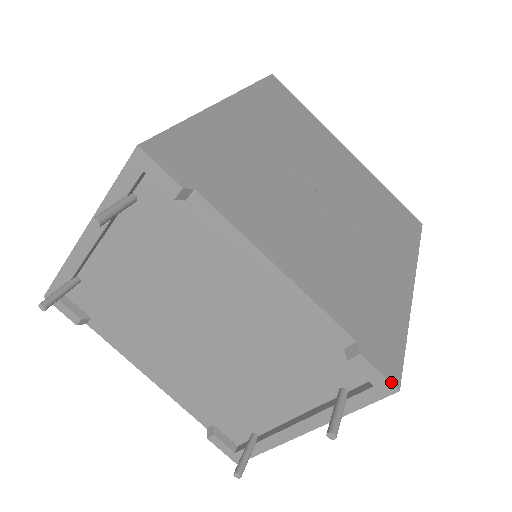
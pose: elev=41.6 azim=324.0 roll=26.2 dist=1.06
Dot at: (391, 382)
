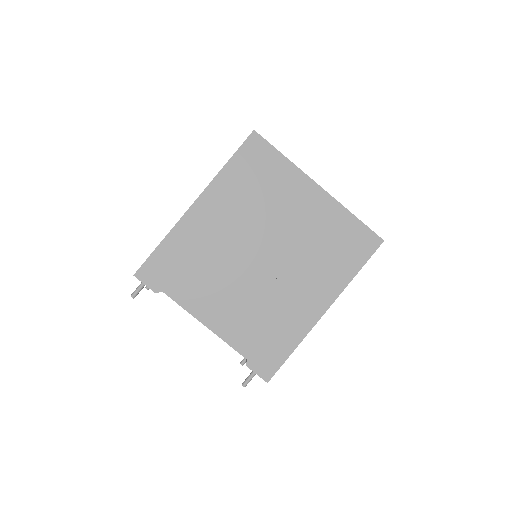
Dot at: (263, 379)
